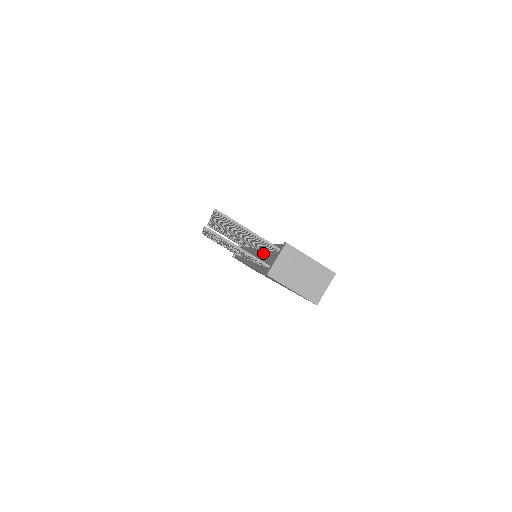
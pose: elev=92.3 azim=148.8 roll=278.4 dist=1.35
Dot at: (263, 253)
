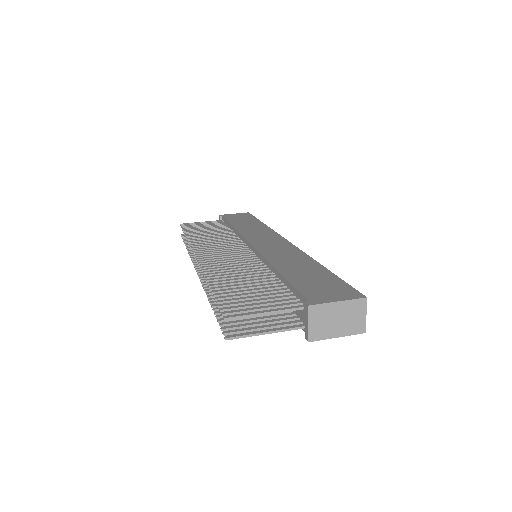
Dot at: occluded
